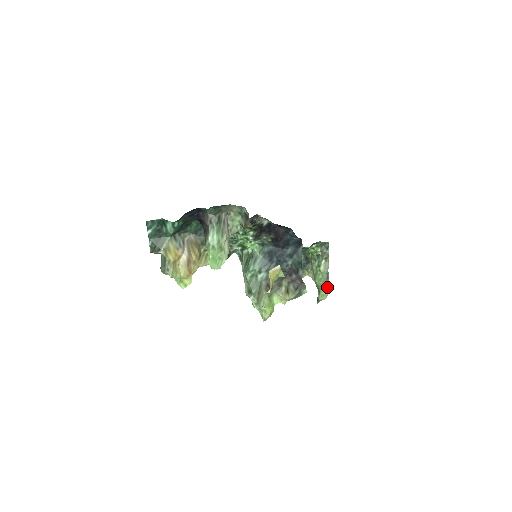
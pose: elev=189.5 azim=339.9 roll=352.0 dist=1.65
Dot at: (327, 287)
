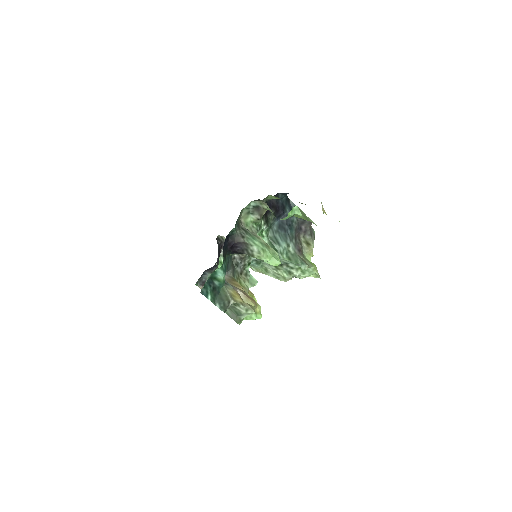
Dot at: occluded
